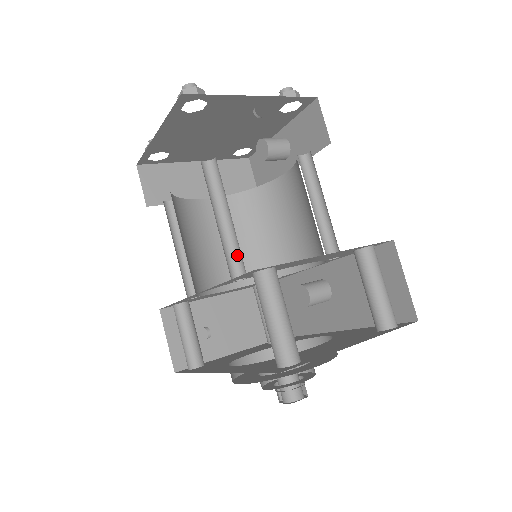
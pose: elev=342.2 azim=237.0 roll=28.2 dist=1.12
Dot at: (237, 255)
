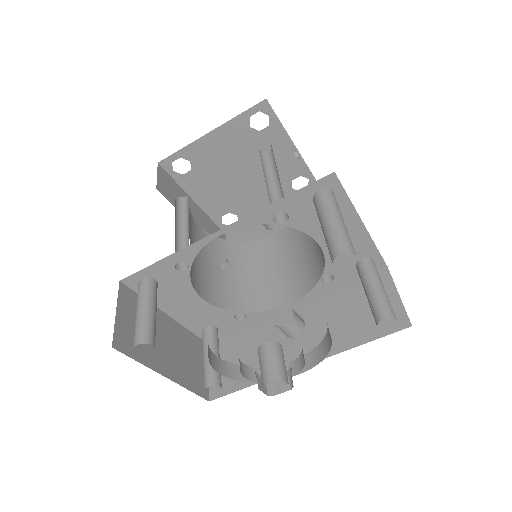
Dot at: occluded
